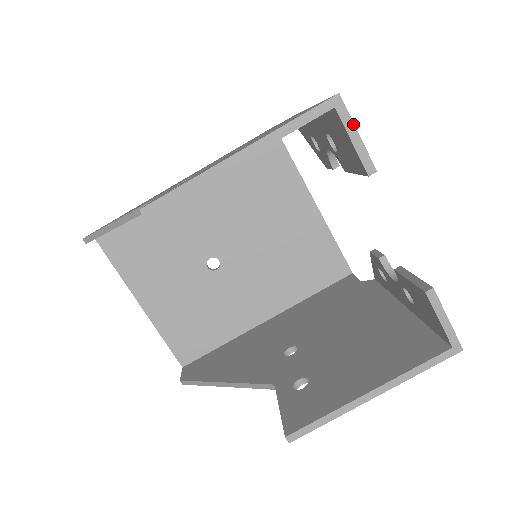
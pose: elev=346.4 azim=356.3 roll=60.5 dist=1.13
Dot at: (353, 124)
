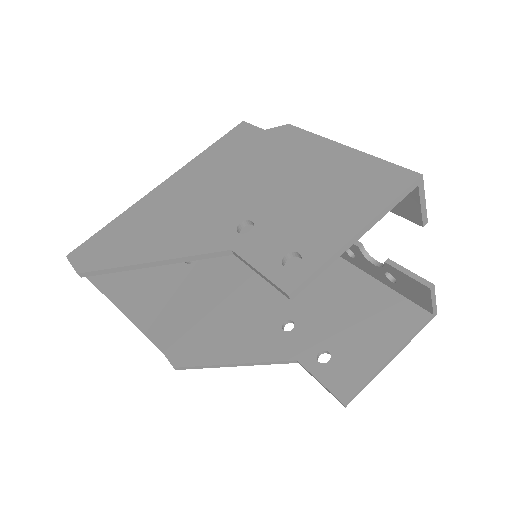
Dot at: (424, 194)
